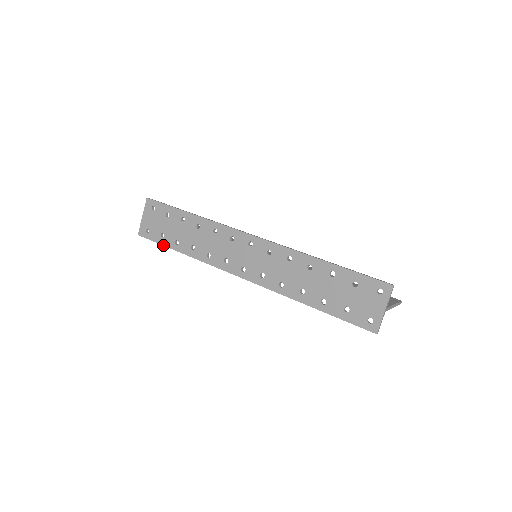
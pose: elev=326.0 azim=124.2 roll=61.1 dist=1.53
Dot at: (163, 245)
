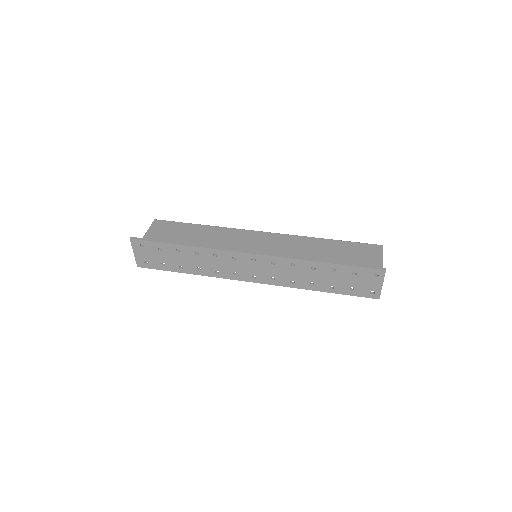
Dot at: occluded
